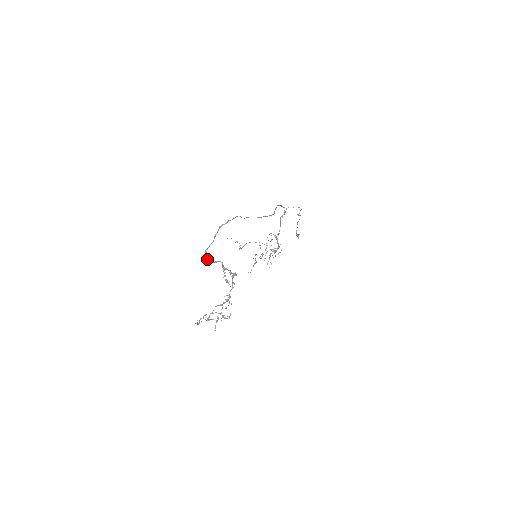
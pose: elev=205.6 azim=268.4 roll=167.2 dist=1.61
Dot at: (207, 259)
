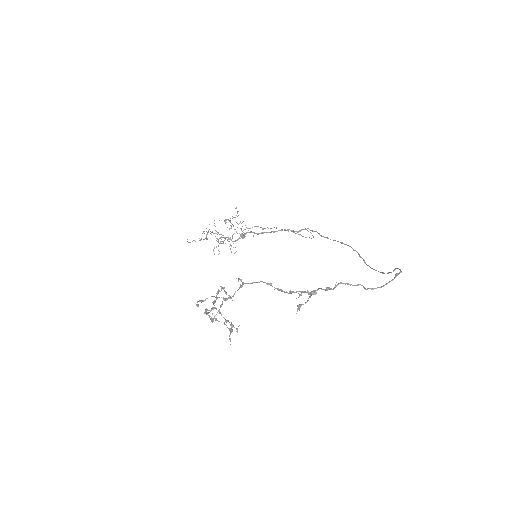
Dot at: occluded
